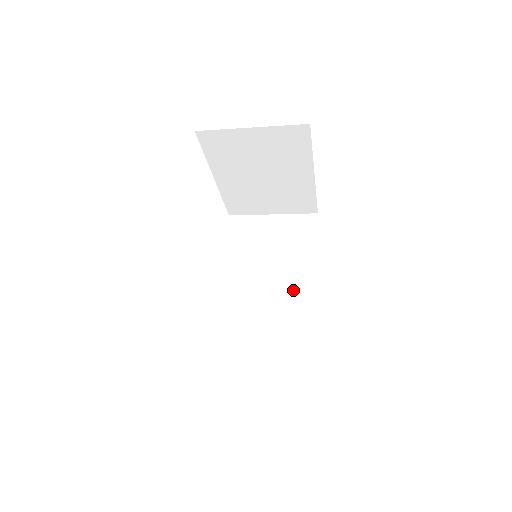
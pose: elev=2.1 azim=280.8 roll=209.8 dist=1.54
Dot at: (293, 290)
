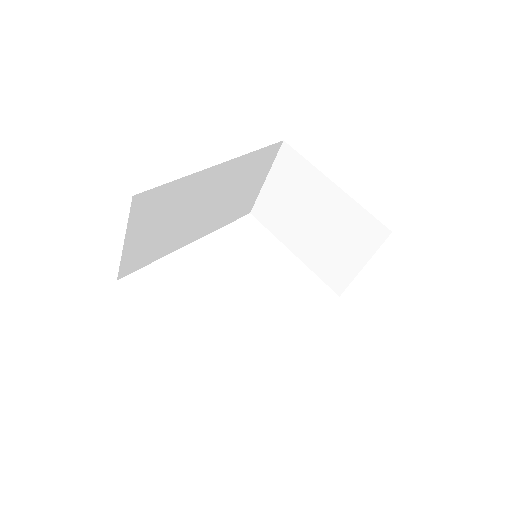
Dot at: occluded
